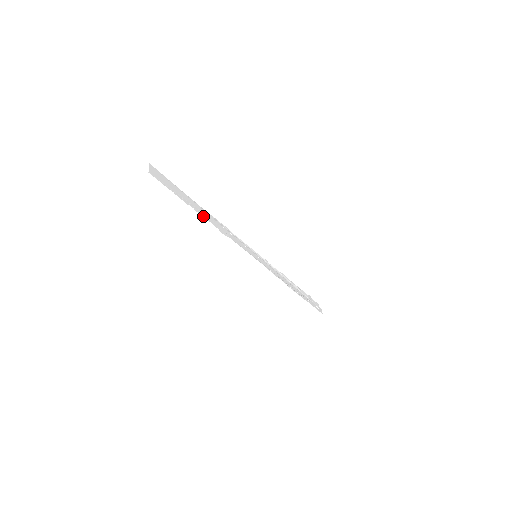
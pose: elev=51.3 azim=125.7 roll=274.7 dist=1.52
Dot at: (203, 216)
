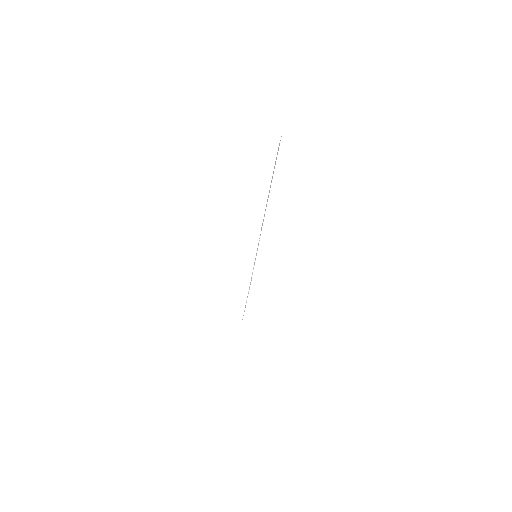
Dot at: occluded
